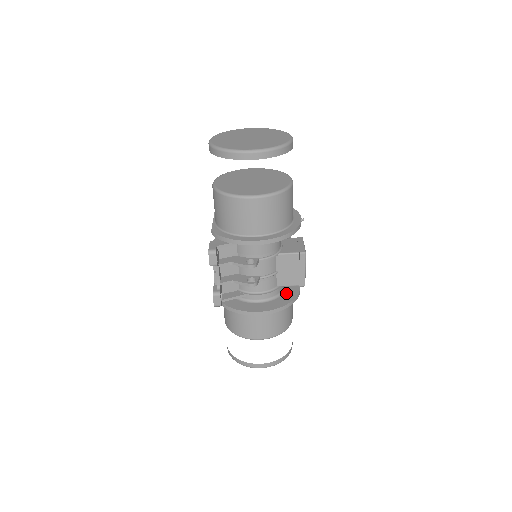
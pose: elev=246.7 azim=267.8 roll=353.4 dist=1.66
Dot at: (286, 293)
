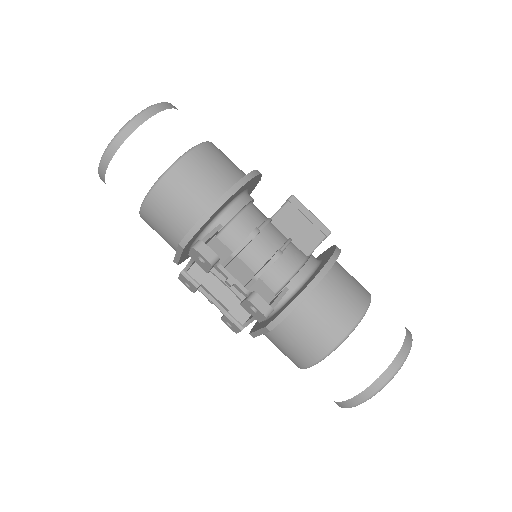
Dot at: (324, 257)
